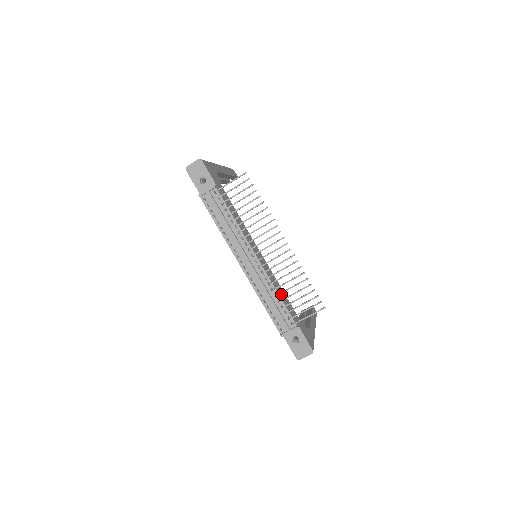
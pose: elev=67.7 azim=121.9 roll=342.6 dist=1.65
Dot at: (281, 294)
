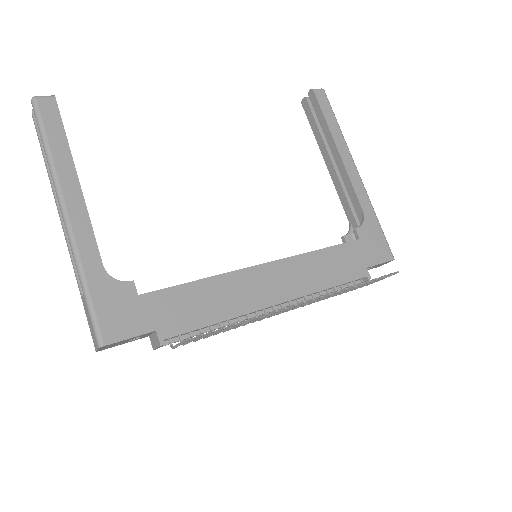
Dot at: (327, 272)
